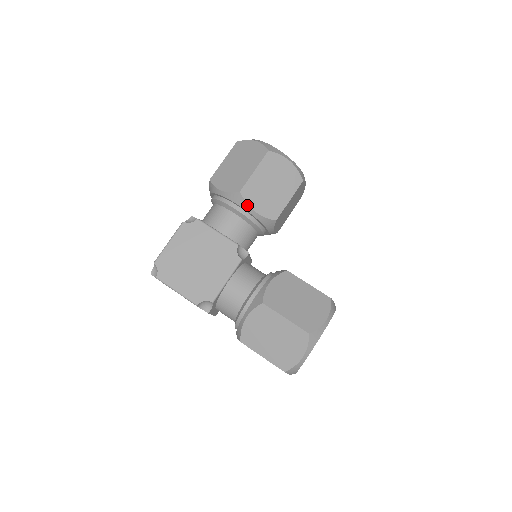
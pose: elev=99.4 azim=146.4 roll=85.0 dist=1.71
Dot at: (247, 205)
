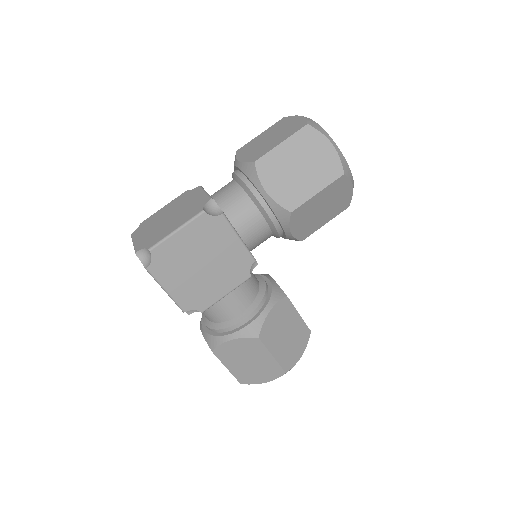
Dot at: (288, 225)
